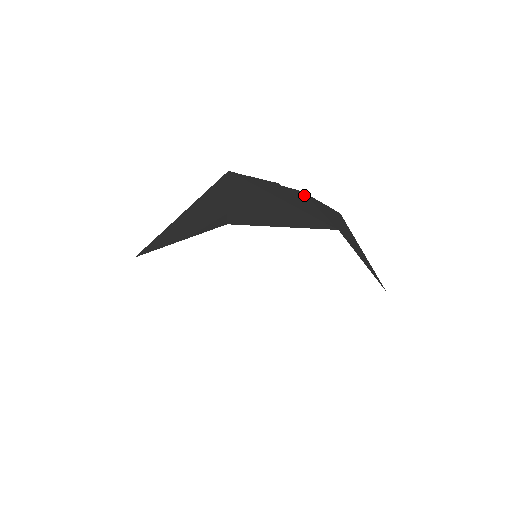
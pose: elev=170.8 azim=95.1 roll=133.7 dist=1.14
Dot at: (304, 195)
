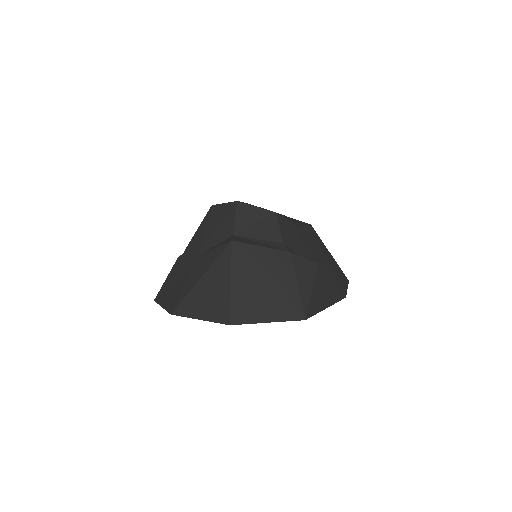
Dot at: (290, 261)
